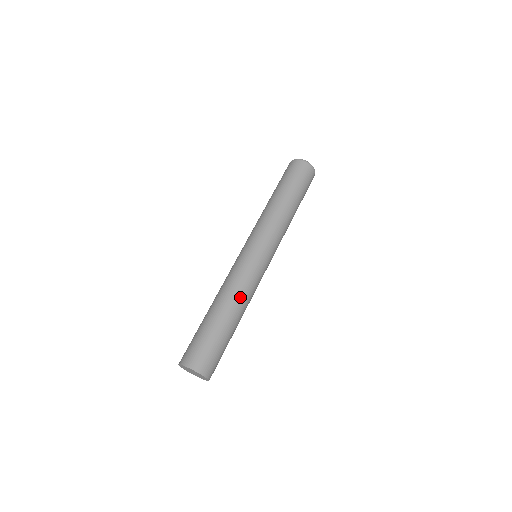
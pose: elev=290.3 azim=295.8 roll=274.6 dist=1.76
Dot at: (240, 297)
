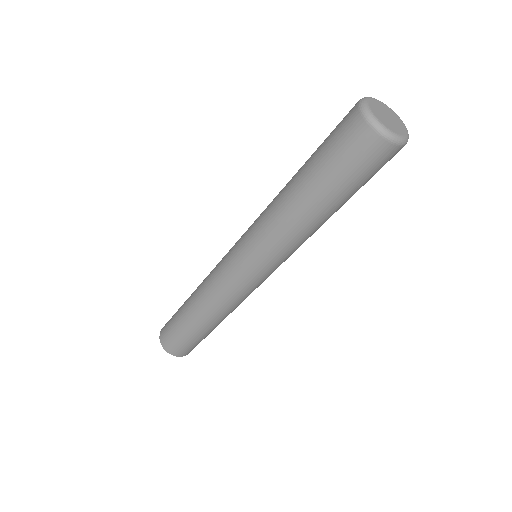
Dot at: (224, 313)
